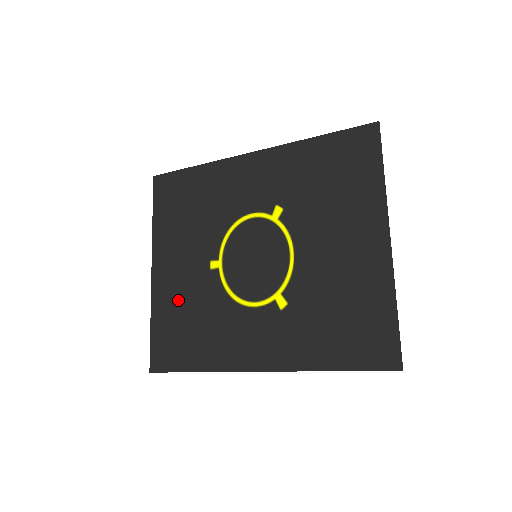
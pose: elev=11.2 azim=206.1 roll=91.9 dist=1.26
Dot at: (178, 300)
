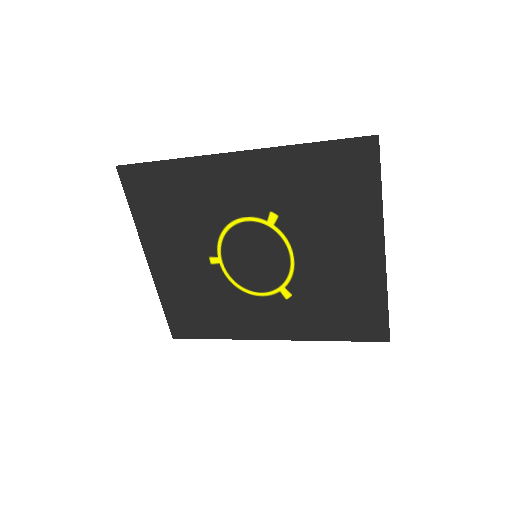
Dot at: (184, 287)
